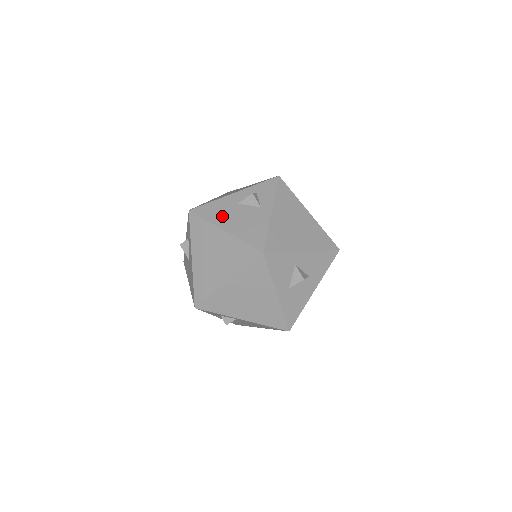
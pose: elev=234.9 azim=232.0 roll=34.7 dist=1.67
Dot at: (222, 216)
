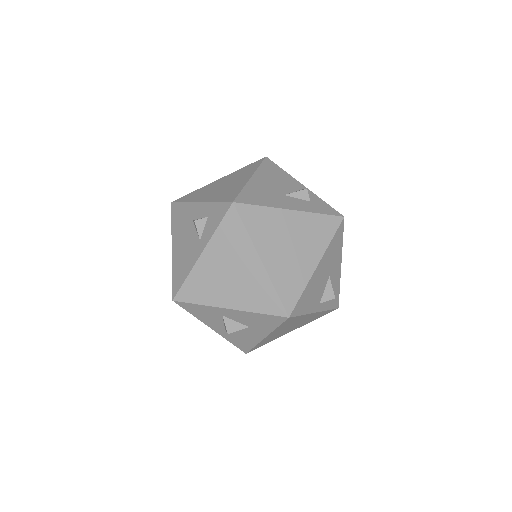
Dot at: (179, 229)
